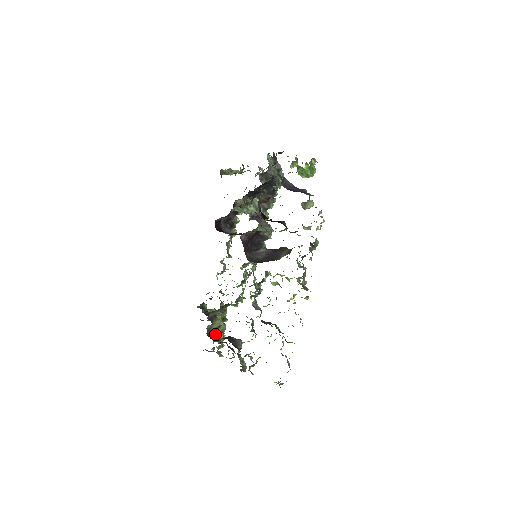
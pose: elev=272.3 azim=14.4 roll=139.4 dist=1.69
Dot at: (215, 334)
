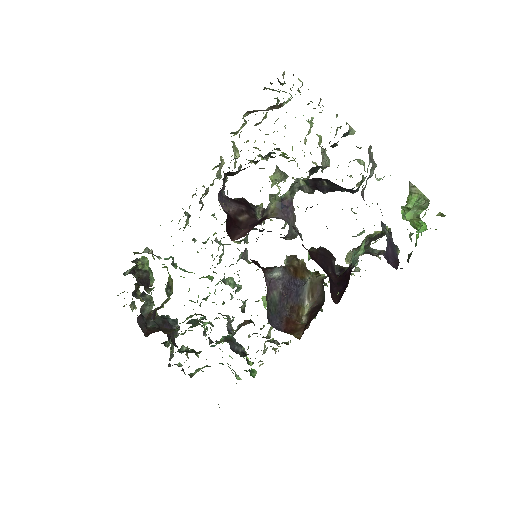
Dot at: (144, 307)
